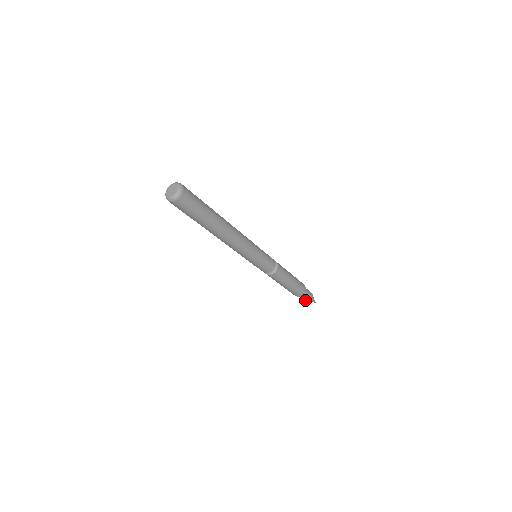
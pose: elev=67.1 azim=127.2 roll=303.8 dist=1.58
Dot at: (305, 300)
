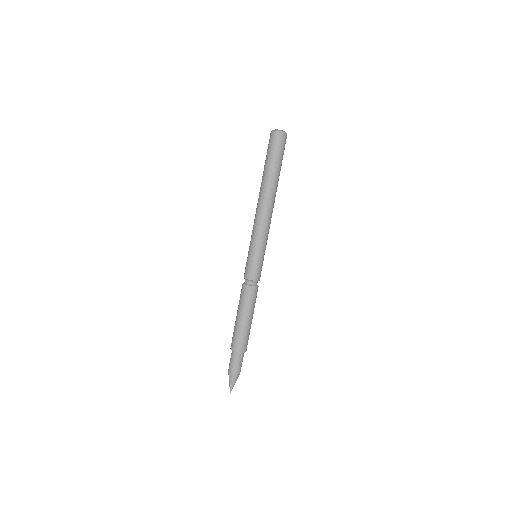
Dot at: (231, 368)
